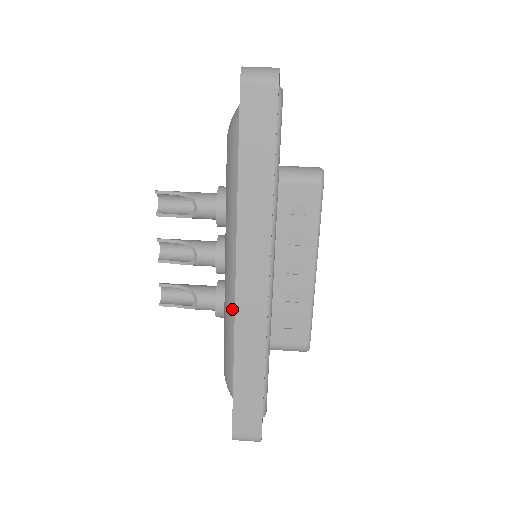
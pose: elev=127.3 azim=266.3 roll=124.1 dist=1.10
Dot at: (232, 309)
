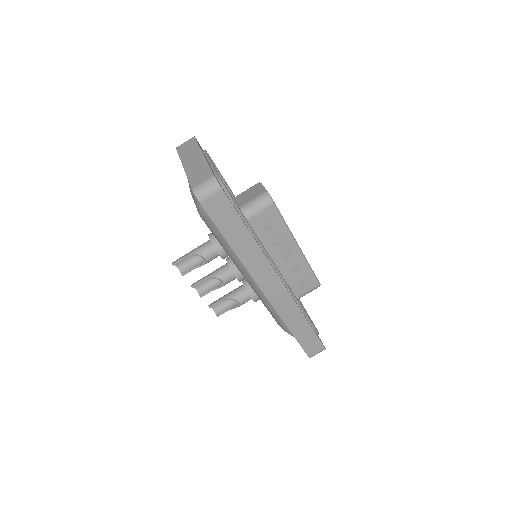
Dot at: (266, 299)
